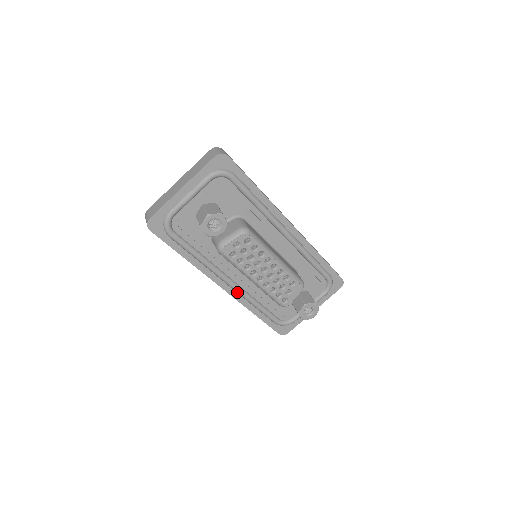
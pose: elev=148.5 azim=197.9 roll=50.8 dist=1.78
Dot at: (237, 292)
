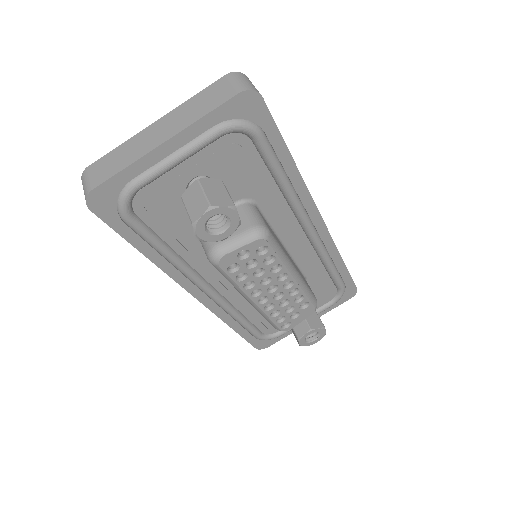
Dot at: (215, 302)
